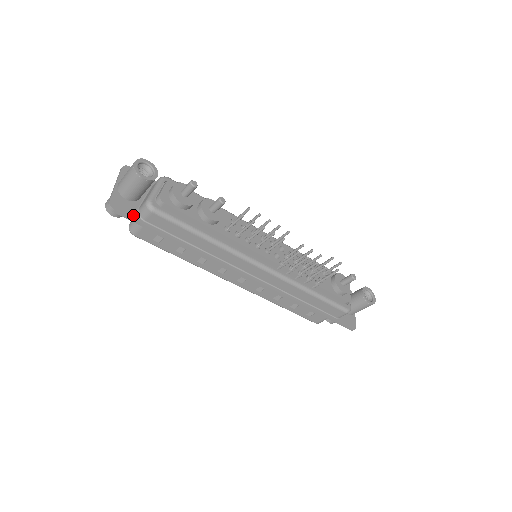
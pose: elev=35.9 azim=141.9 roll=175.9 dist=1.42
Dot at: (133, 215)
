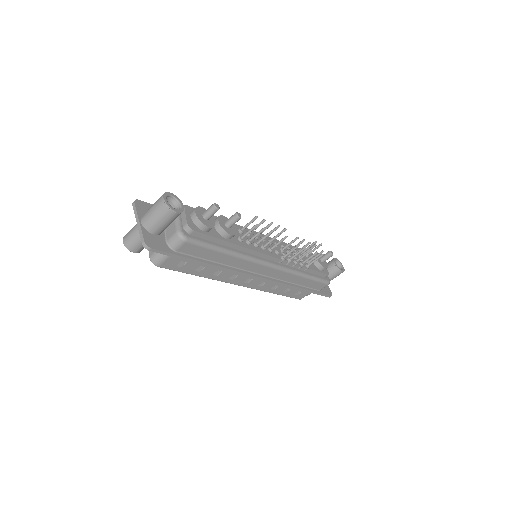
Dot at: (166, 249)
